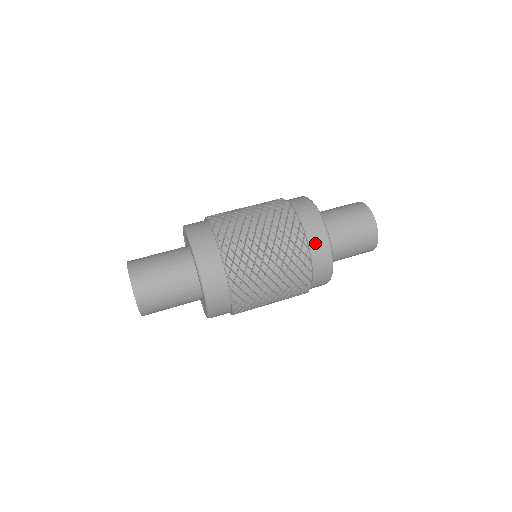
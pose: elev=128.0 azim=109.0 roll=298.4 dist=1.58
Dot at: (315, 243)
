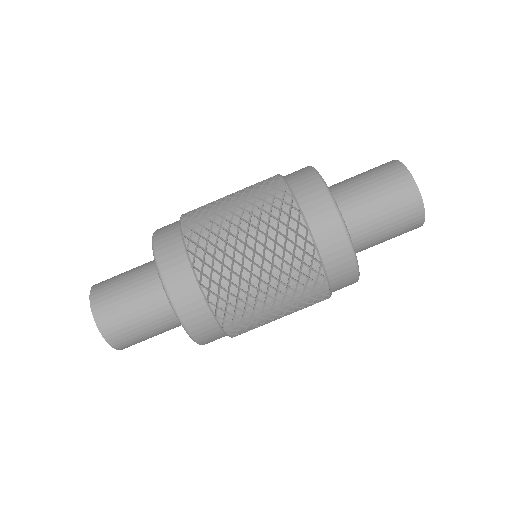
Dot at: (335, 268)
